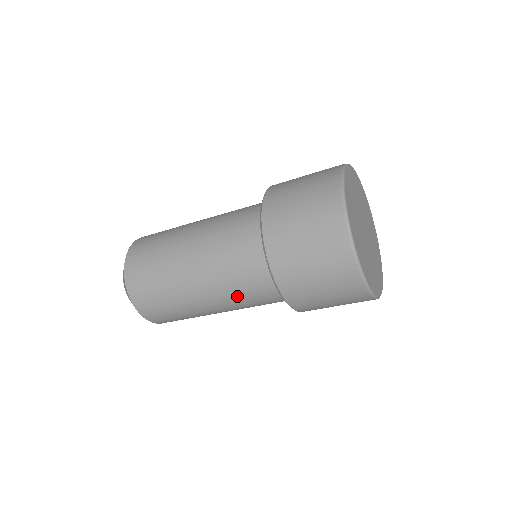
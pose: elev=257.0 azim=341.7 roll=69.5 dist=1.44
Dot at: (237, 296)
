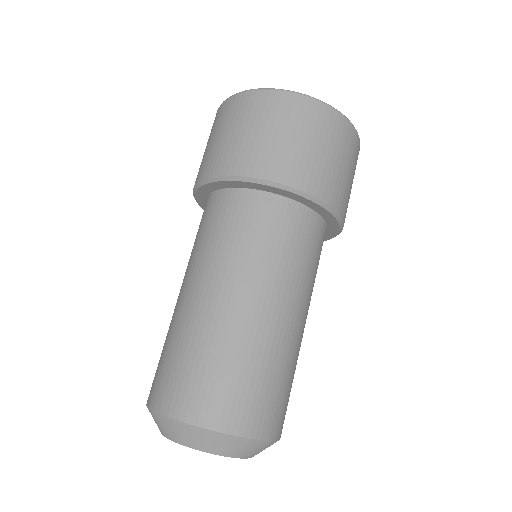
Dot at: (277, 261)
